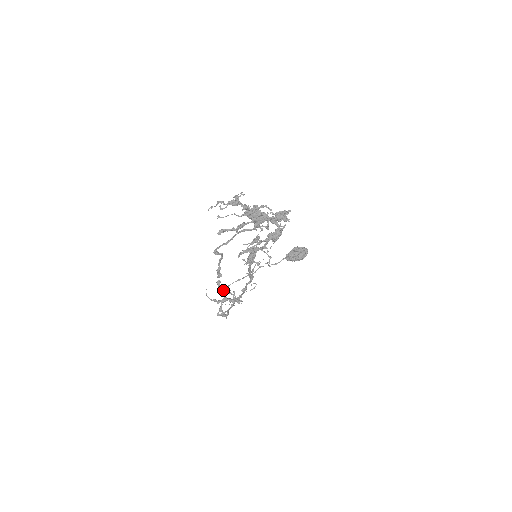
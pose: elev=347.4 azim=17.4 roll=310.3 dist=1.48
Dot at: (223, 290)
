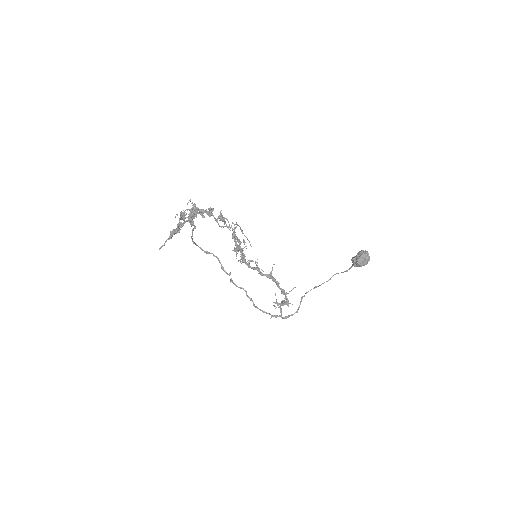
Dot at: (238, 287)
